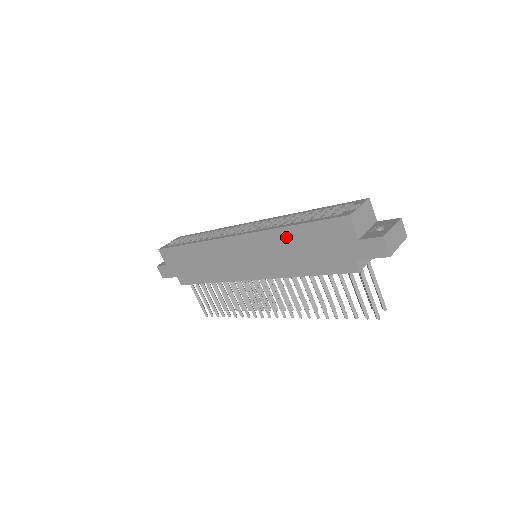
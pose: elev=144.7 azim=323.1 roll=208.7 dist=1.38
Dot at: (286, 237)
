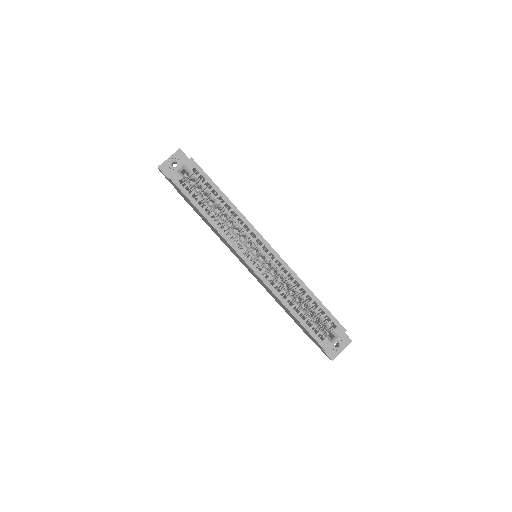
Dot at: (284, 306)
